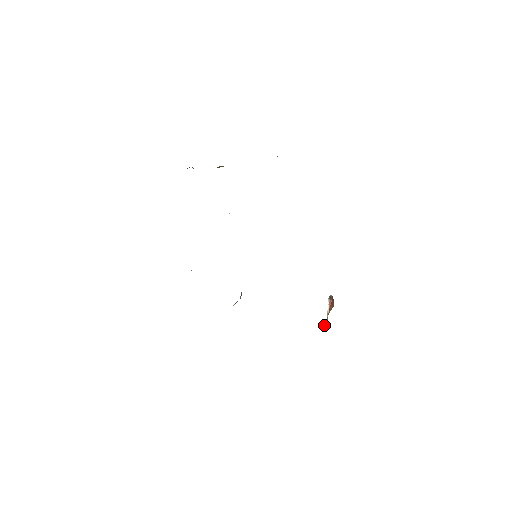
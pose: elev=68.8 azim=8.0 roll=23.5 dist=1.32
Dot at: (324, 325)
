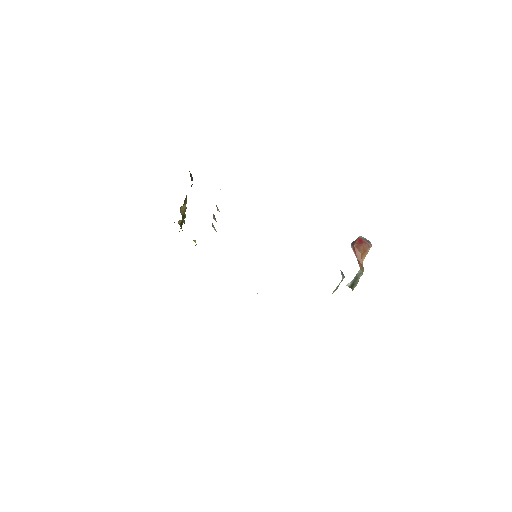
Dot at: (350, 282)
